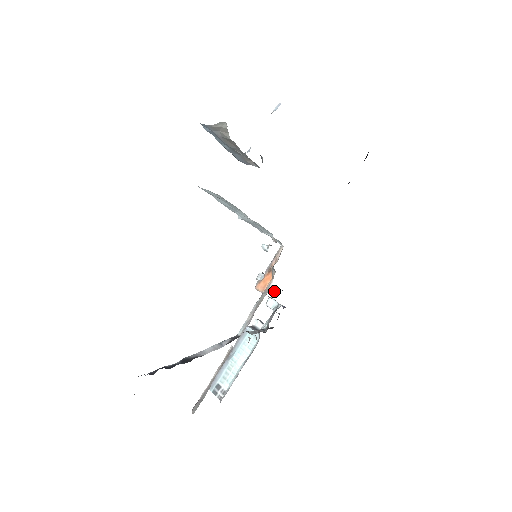
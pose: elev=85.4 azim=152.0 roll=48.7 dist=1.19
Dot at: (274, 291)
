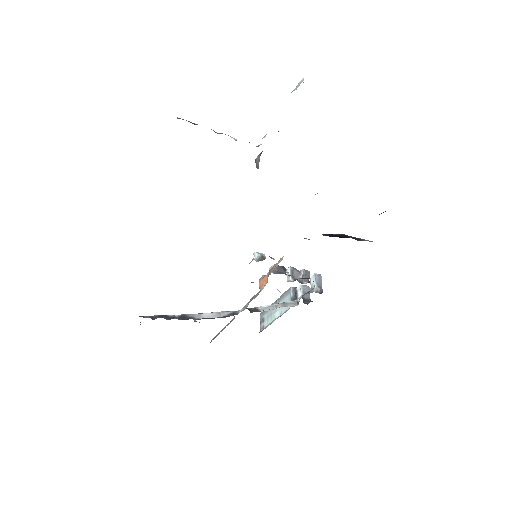
Dot at: (301, 279)
